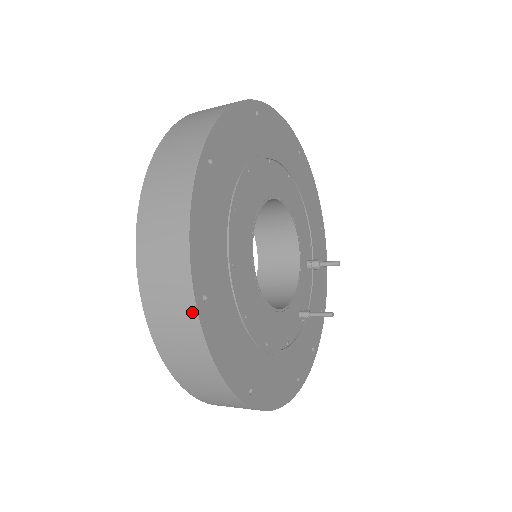
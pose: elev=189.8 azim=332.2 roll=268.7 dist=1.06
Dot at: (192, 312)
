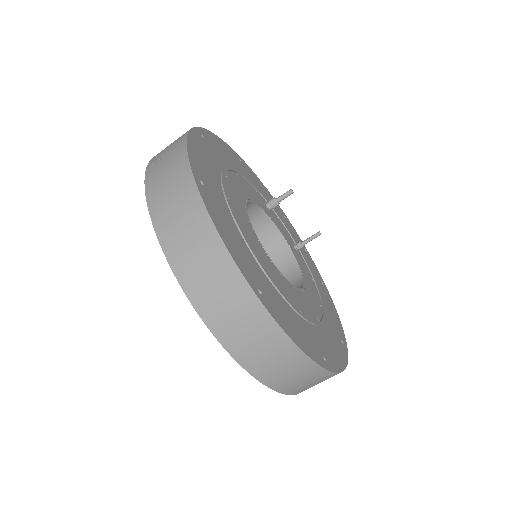
Dot at: (328, 374)
